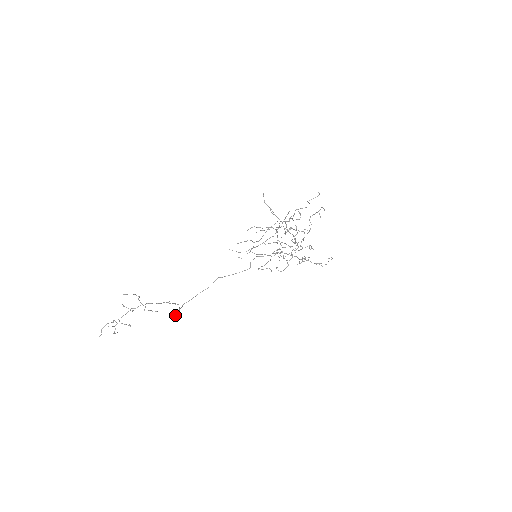
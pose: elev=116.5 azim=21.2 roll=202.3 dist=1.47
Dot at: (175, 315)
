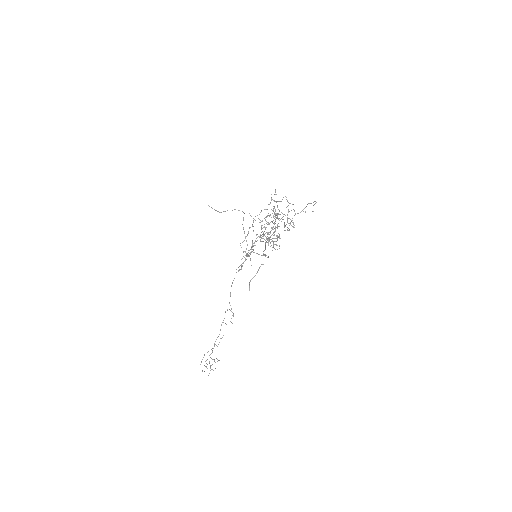
Dot at: (233, 316)
